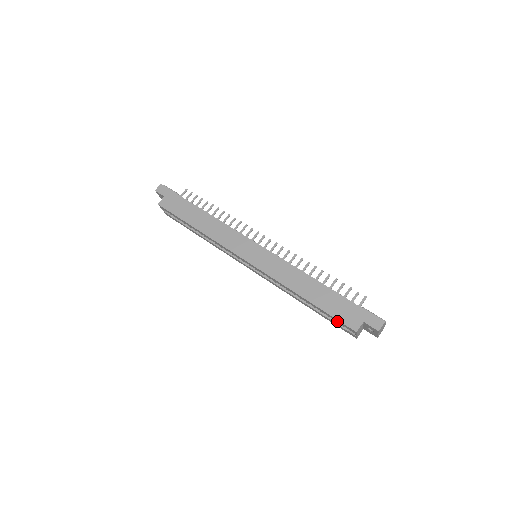
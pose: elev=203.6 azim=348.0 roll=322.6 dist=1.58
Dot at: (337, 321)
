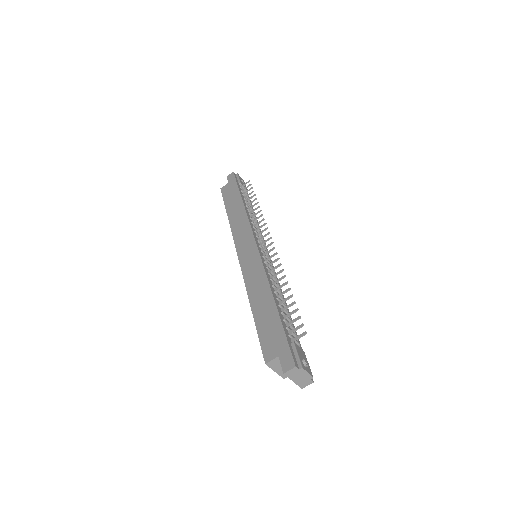
Dot at: occluded
